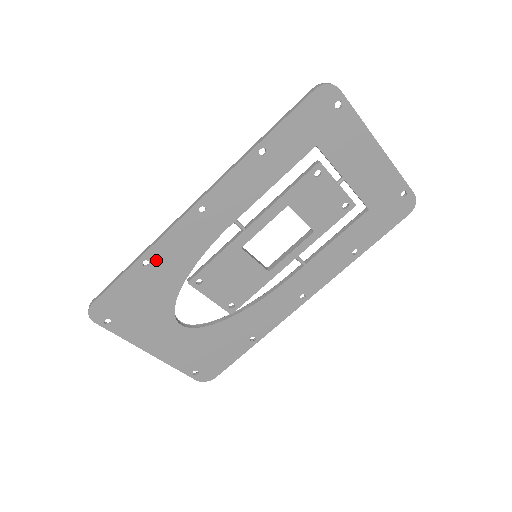
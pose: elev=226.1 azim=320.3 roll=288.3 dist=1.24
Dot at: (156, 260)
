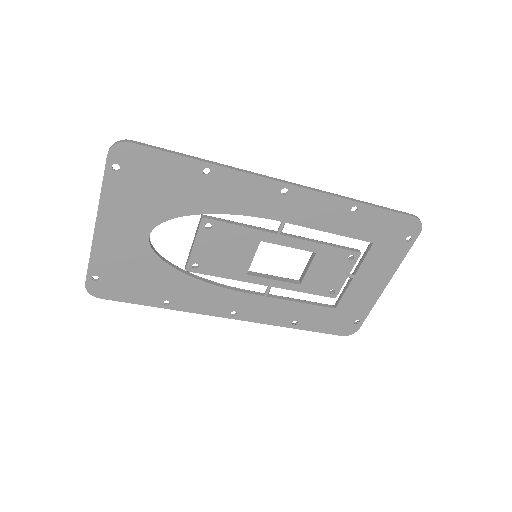
Dot at: (215, 178)
